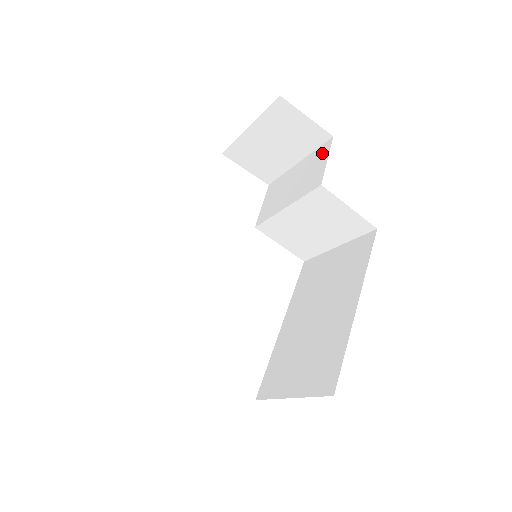
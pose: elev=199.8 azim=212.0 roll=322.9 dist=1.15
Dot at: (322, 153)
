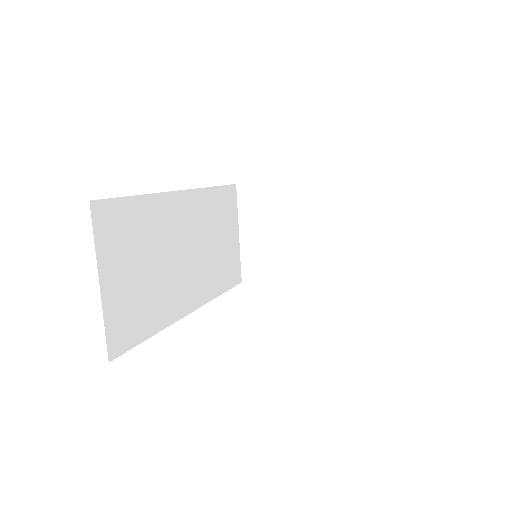
Dot at: occluded
